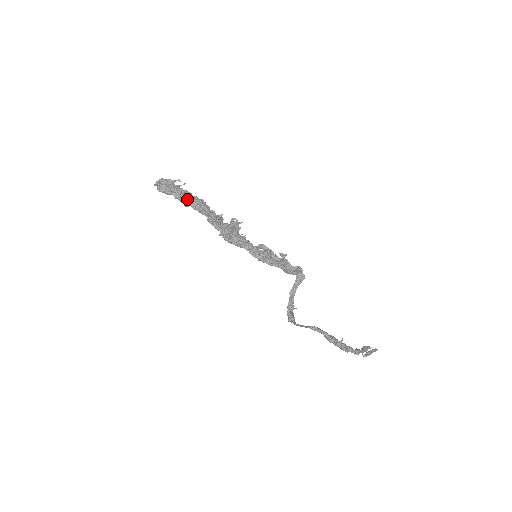
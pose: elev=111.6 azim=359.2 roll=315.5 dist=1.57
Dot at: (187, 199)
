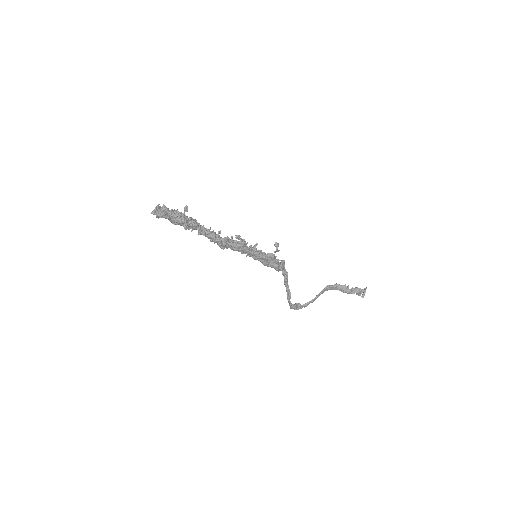
Dot at: (188, 218)
